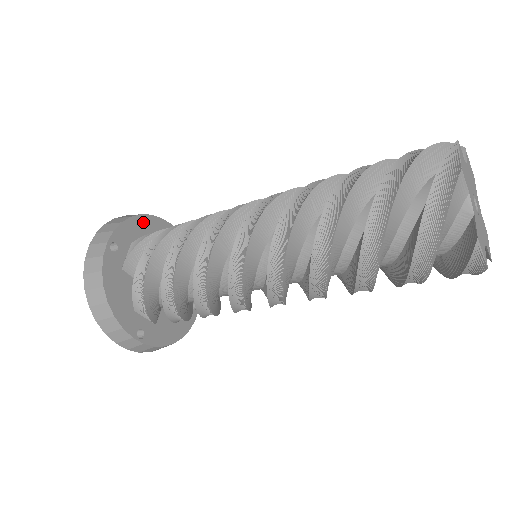
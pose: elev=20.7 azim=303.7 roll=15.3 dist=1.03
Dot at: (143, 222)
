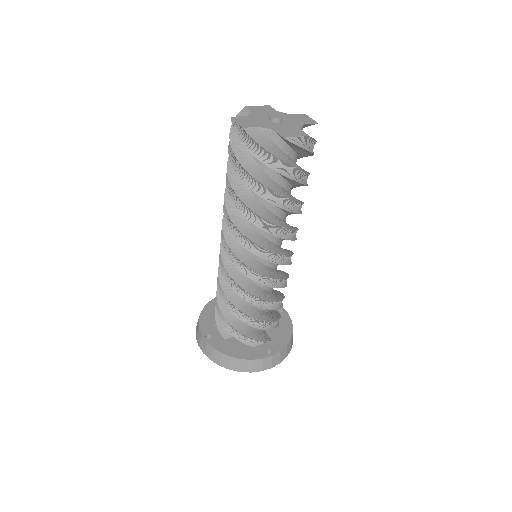
Dot at: occluded
